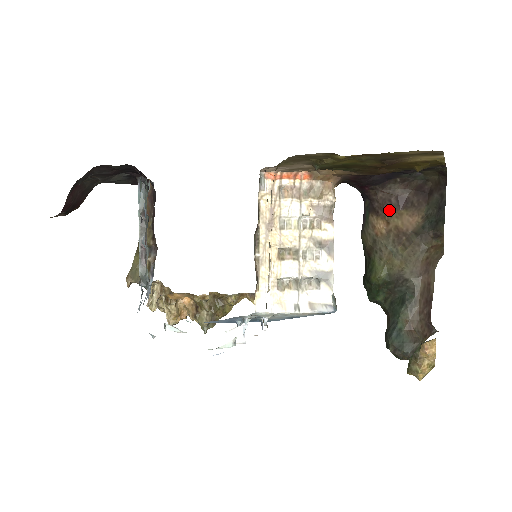
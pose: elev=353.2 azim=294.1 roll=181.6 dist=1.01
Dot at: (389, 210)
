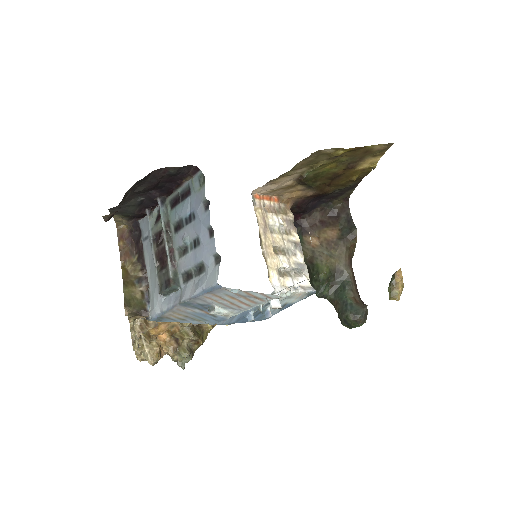
Dot at: (317, 230)
